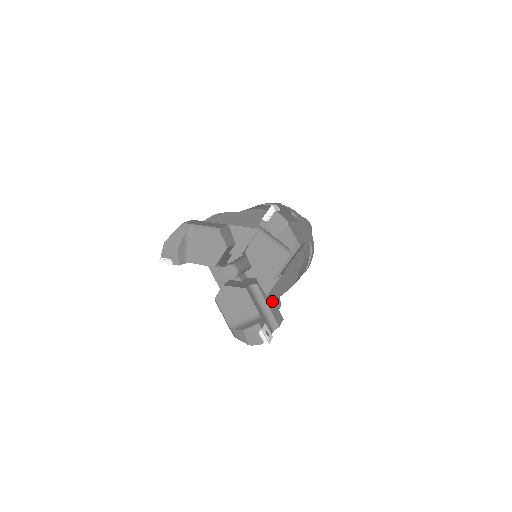
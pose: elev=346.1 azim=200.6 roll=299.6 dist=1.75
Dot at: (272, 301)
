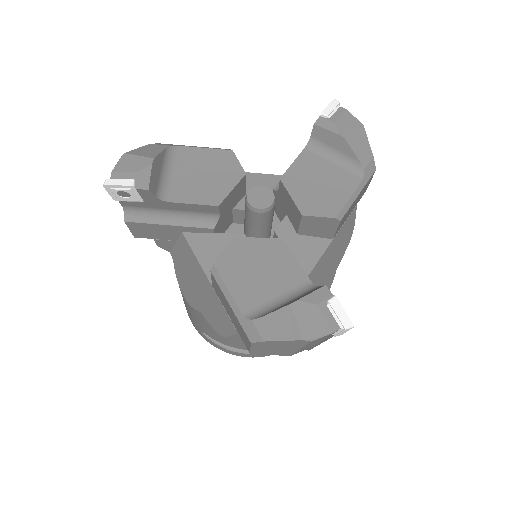
Dot at: occluded
